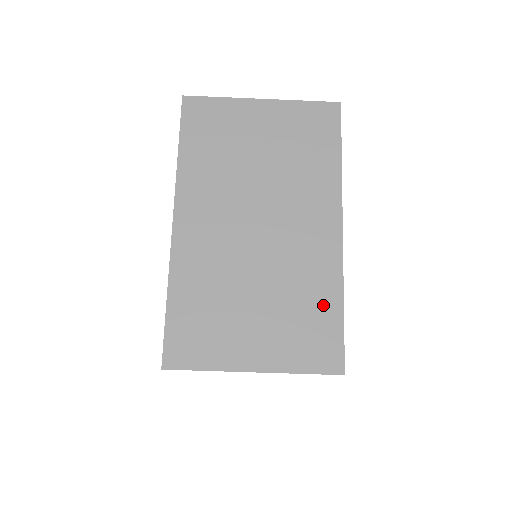
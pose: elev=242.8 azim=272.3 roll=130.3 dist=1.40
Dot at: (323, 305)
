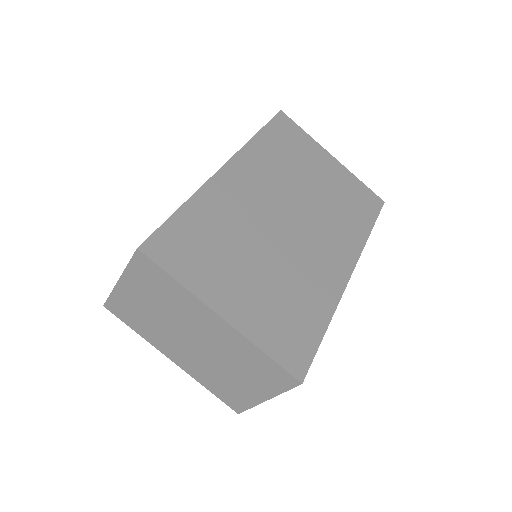
Dot at: (311, 313)
